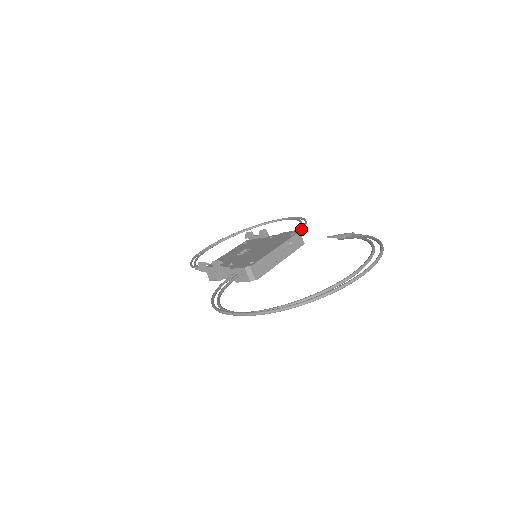
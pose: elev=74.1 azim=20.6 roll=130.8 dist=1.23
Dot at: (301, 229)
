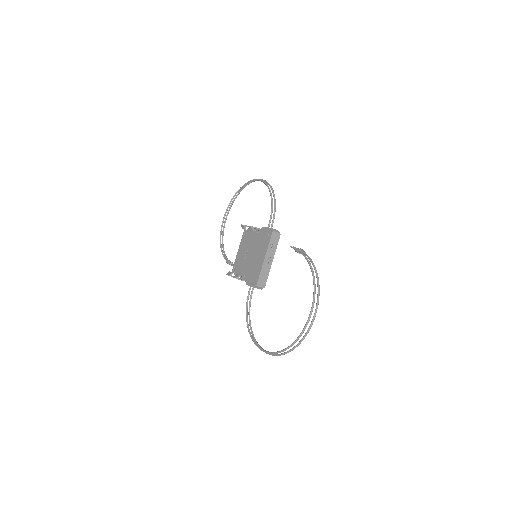
Dot at: (273, 218)
